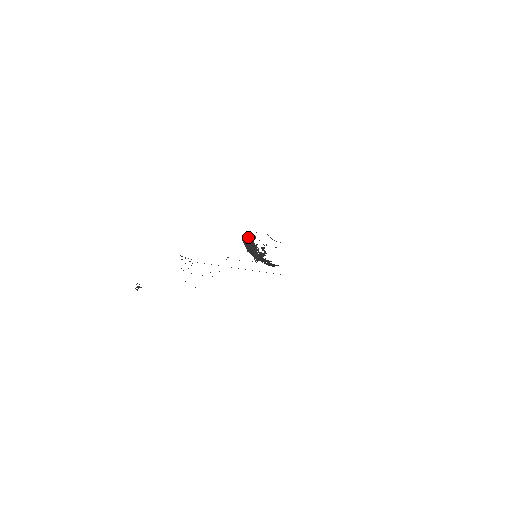
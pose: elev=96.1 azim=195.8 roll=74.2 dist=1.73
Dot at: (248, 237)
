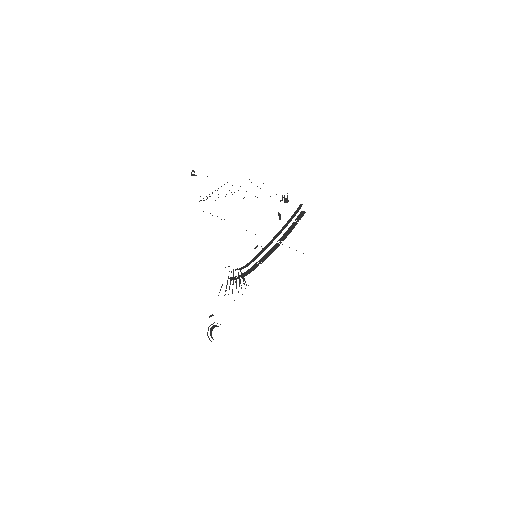
Dot at: occluded
